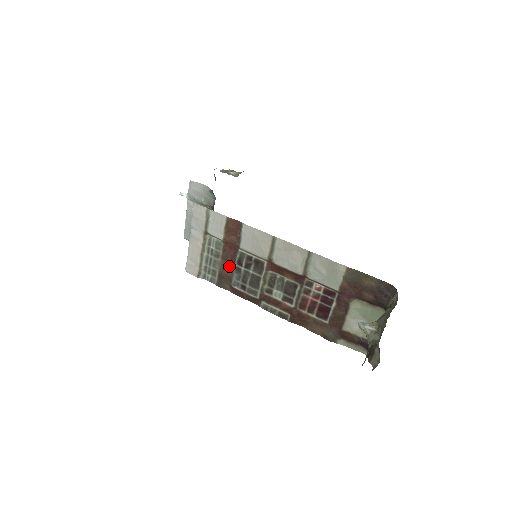
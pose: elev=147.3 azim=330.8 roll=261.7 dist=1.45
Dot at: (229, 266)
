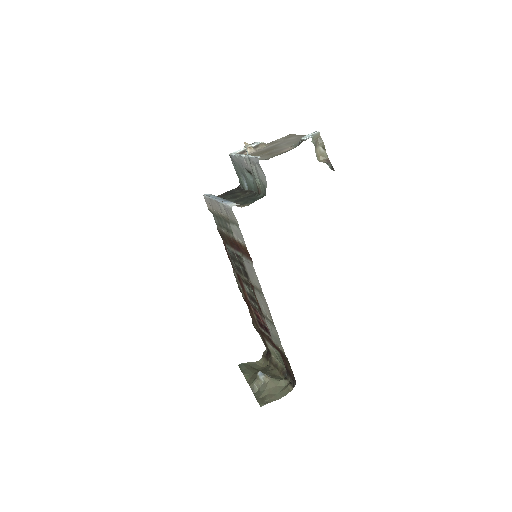
Dot at: (231, 242)
